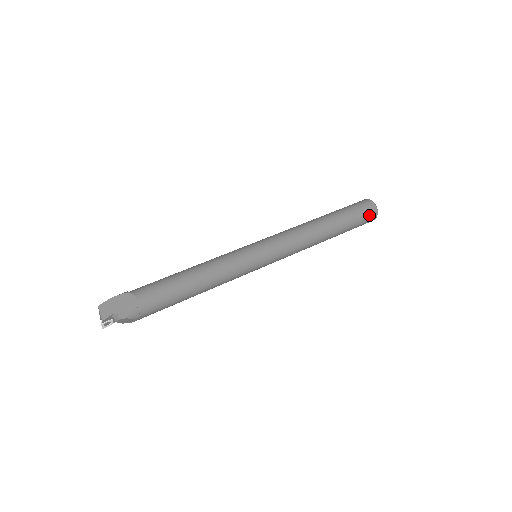
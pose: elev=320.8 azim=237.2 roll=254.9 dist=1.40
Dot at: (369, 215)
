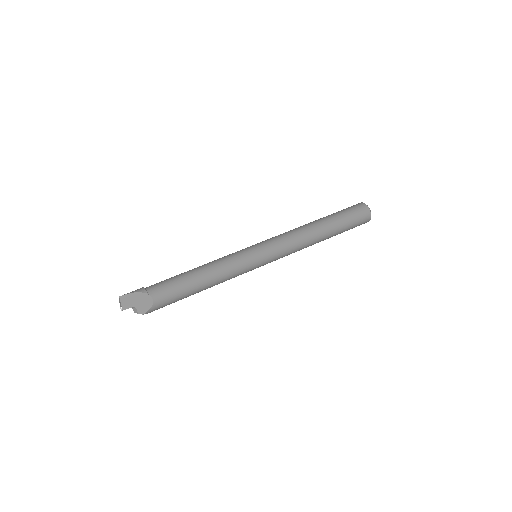
Dot at: (362, 223)
